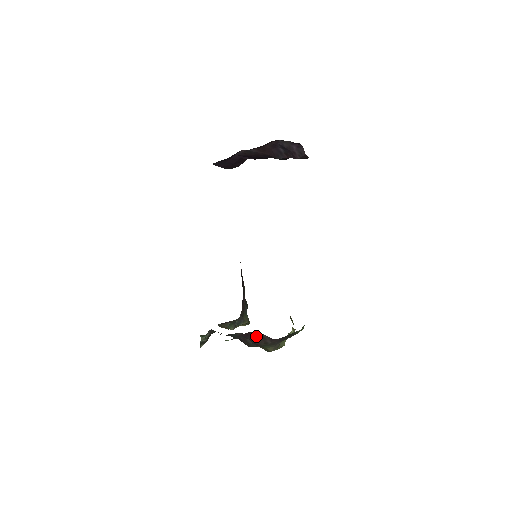
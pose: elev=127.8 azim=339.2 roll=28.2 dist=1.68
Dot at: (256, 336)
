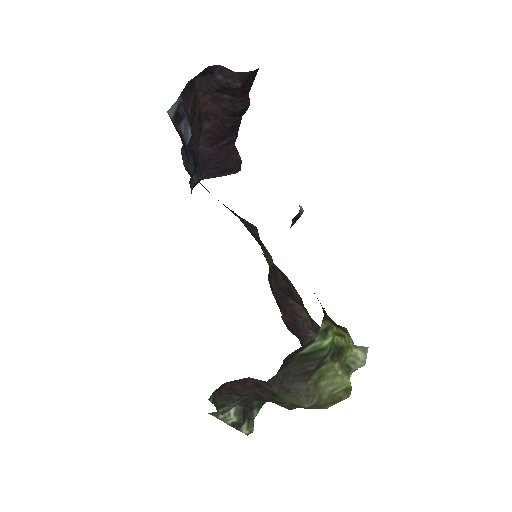
Dot at: (251, 386)
